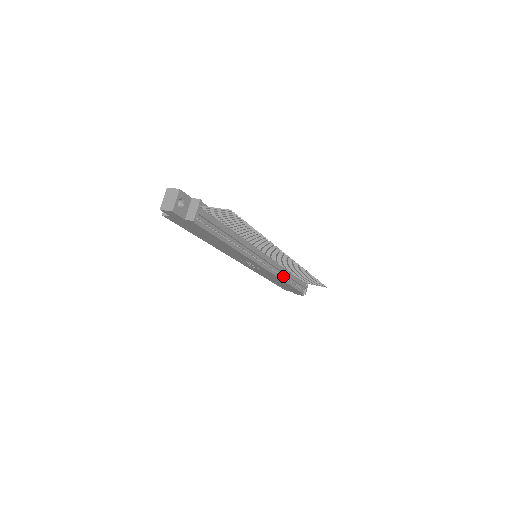
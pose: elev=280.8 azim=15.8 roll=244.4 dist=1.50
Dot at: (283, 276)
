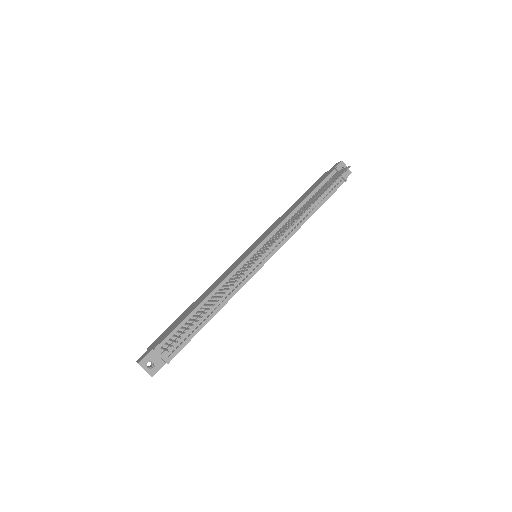
Dot at: (300, 221)
